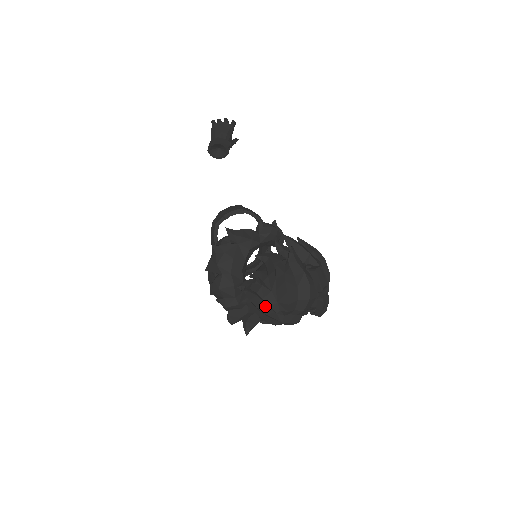
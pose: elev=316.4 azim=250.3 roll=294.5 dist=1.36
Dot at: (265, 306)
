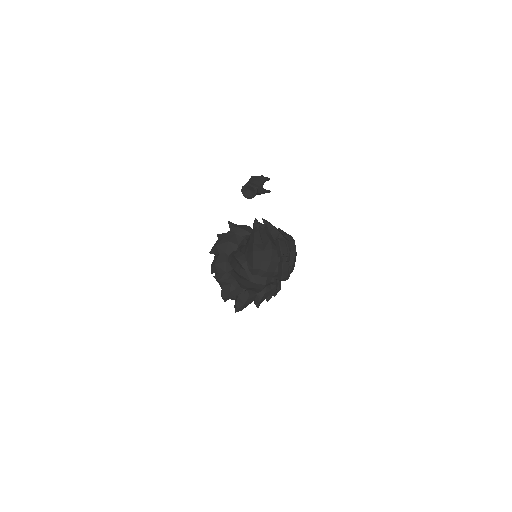
Dot at: (239, 267)
